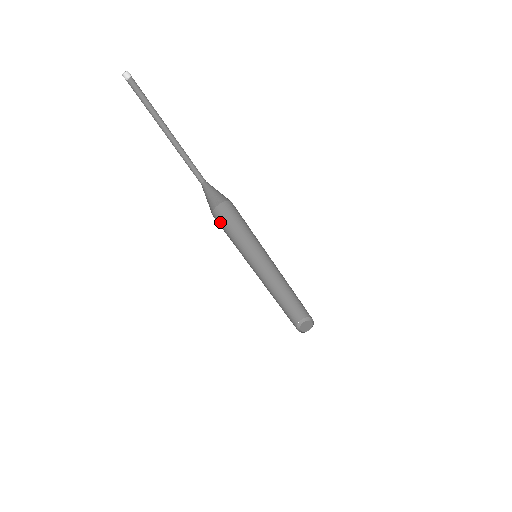
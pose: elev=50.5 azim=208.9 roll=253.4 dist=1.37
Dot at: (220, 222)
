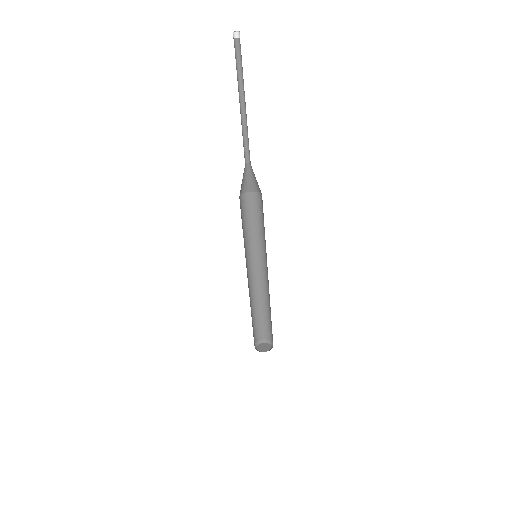
Dot at: (248, 205)
